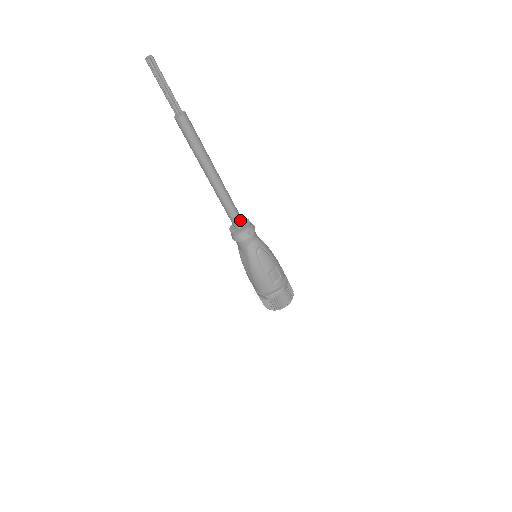
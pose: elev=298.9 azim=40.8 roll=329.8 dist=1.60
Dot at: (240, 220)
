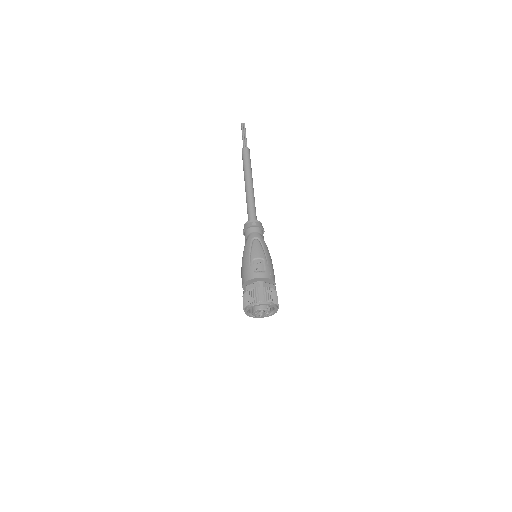
Dot at: (254, 218)
